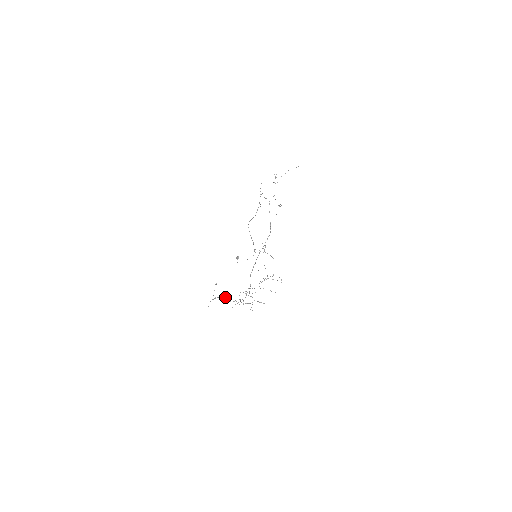
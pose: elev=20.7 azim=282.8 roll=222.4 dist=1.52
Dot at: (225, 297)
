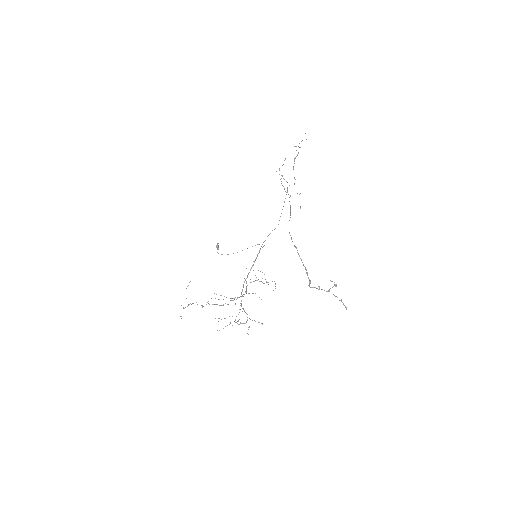
Dot at: occluded
